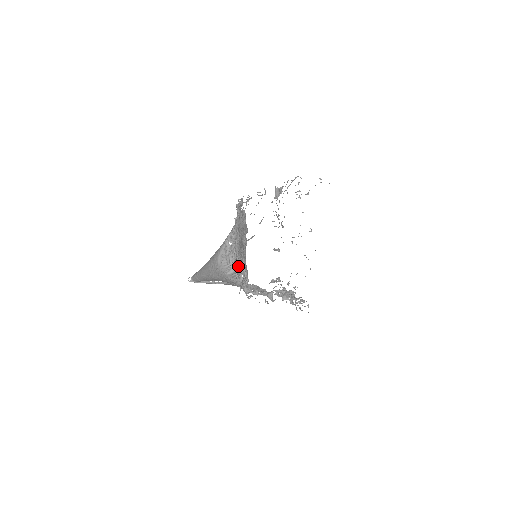
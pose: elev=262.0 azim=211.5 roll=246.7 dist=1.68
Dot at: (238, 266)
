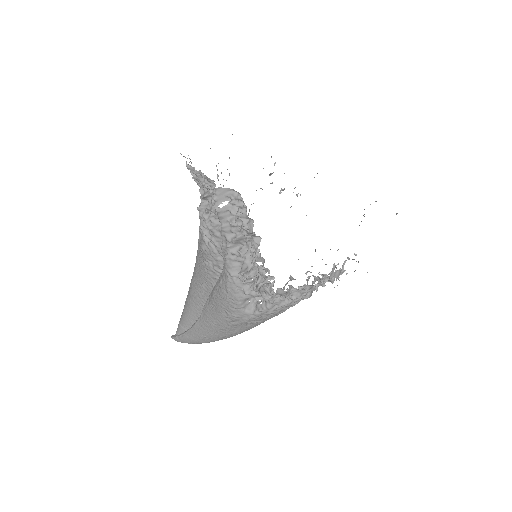
Dot at: occluded
